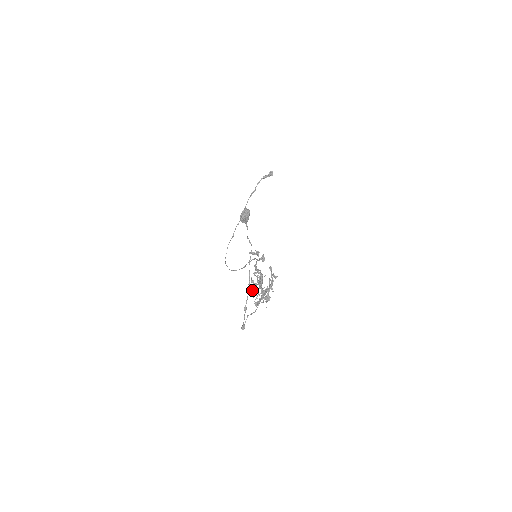
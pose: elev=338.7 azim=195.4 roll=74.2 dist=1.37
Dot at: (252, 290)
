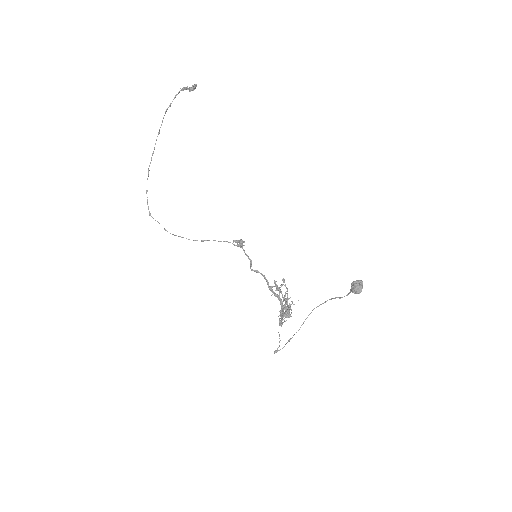
Dot at: (286, 316)
